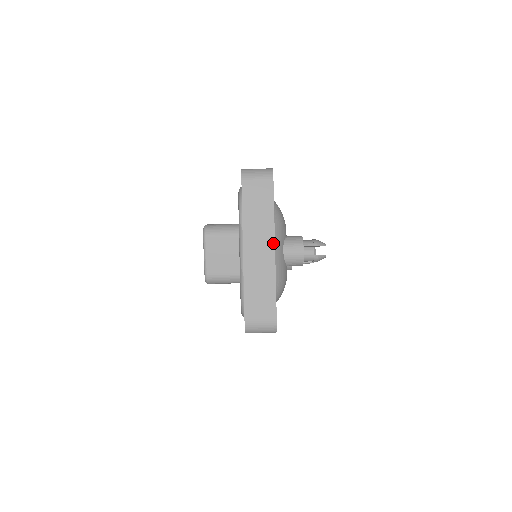
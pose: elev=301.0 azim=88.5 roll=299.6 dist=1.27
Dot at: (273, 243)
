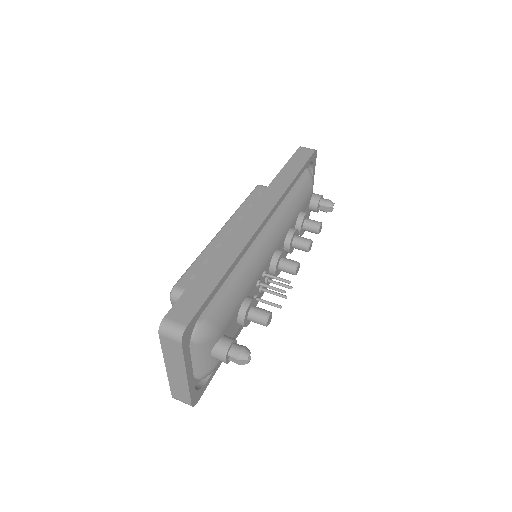
Dot at: (185, 373)
